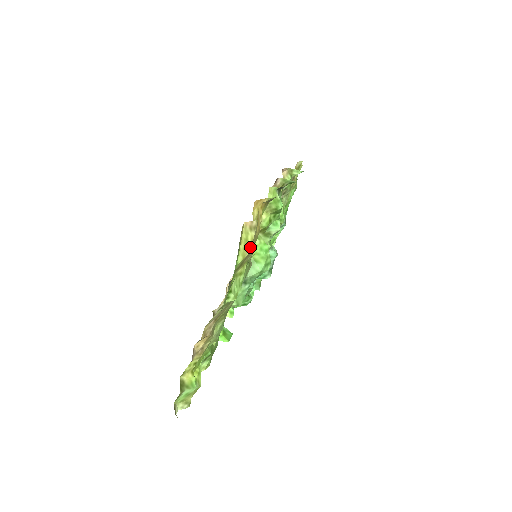
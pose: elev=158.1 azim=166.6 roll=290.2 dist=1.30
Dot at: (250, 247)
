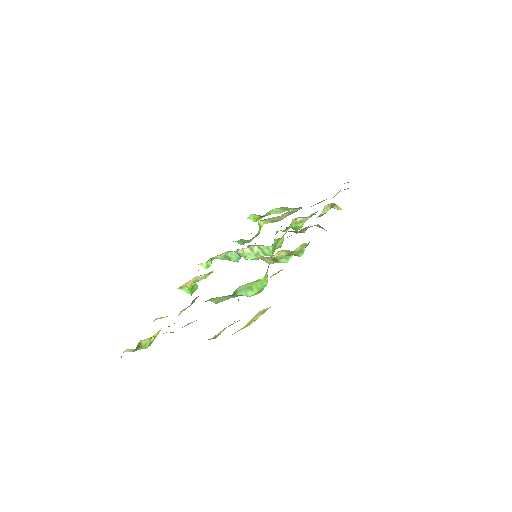
Dot at: (251, 323)
